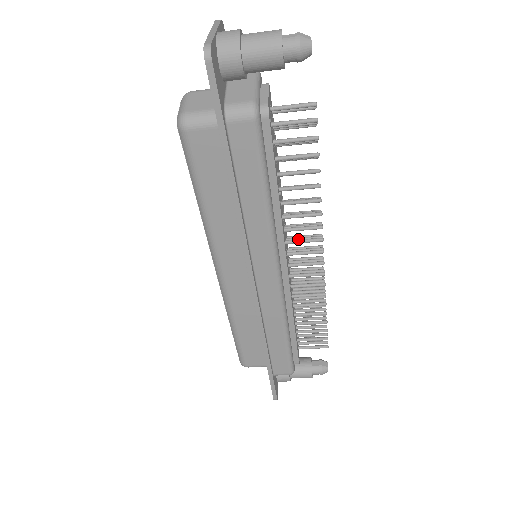
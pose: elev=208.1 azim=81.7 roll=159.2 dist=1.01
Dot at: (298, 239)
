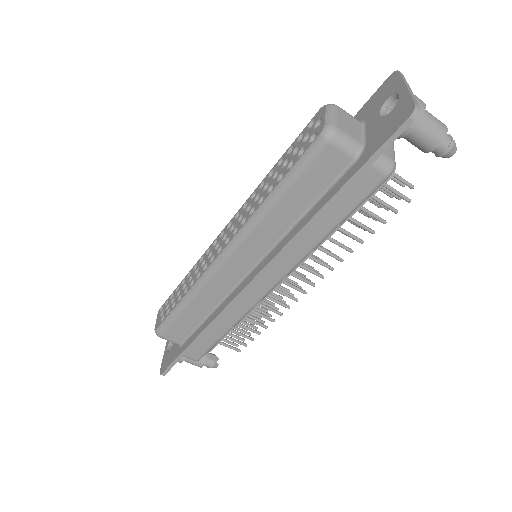
Dot at: occluded
